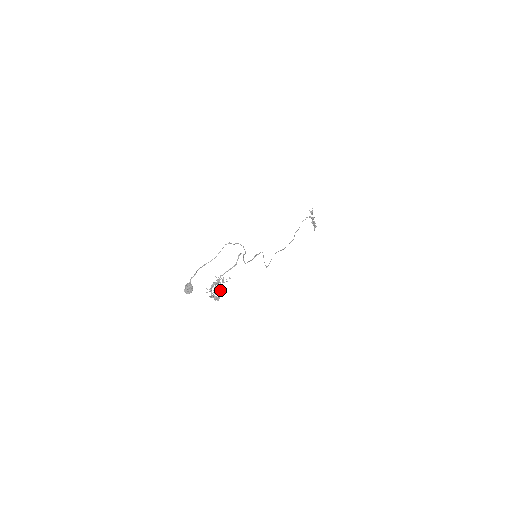
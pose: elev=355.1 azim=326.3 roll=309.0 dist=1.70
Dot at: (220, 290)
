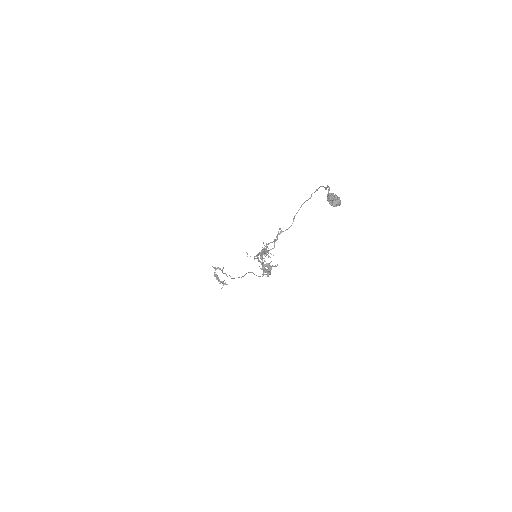
Dot at: occluded
